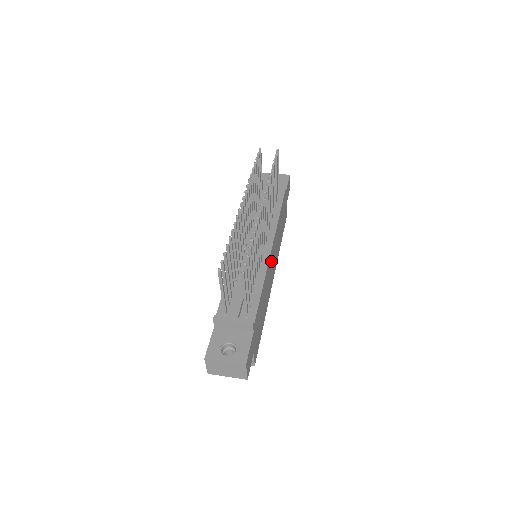
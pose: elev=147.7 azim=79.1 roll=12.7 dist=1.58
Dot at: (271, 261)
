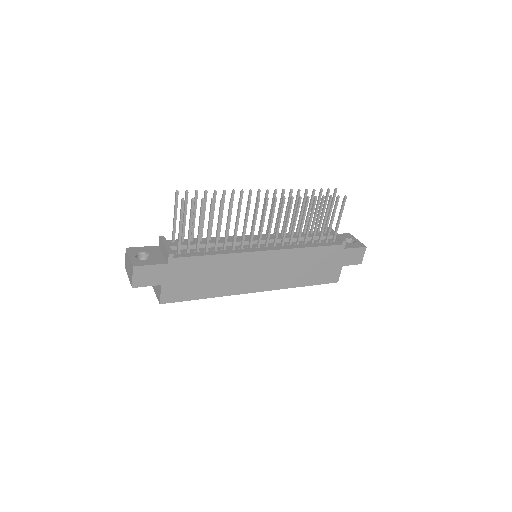
Dot at: (257, 263)
